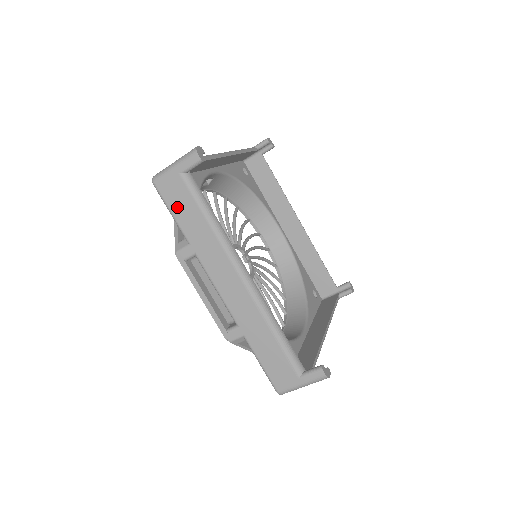
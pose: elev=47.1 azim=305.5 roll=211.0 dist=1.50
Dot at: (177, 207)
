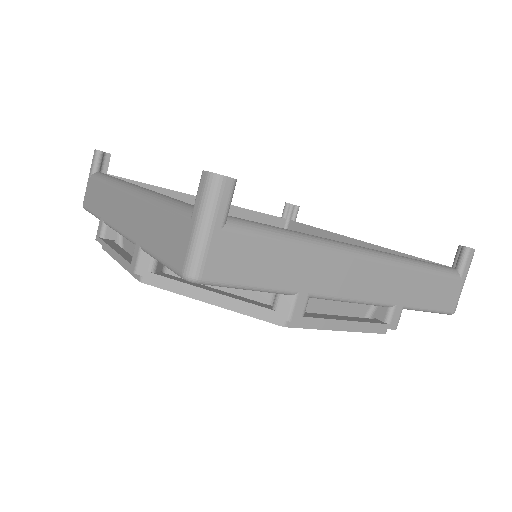
Dot at: (92, 202)
